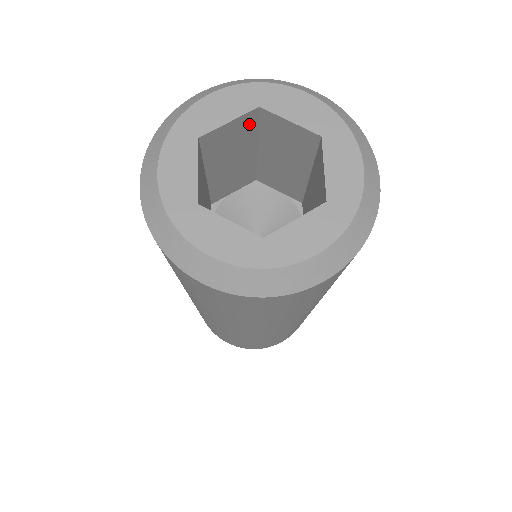
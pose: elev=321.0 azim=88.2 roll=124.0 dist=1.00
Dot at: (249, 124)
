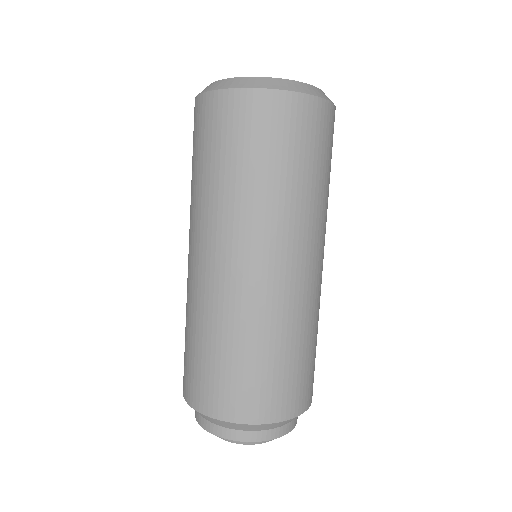
Dot at: occluded
